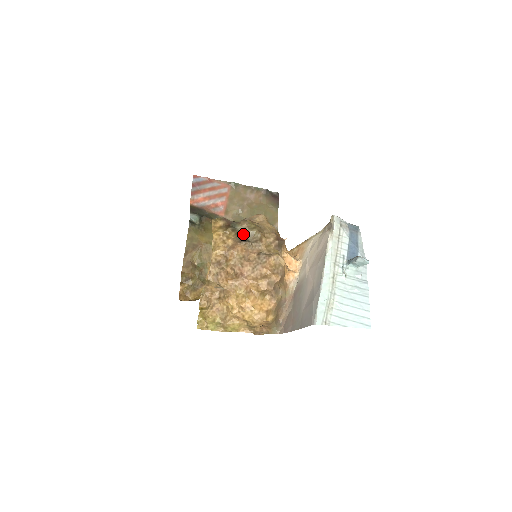
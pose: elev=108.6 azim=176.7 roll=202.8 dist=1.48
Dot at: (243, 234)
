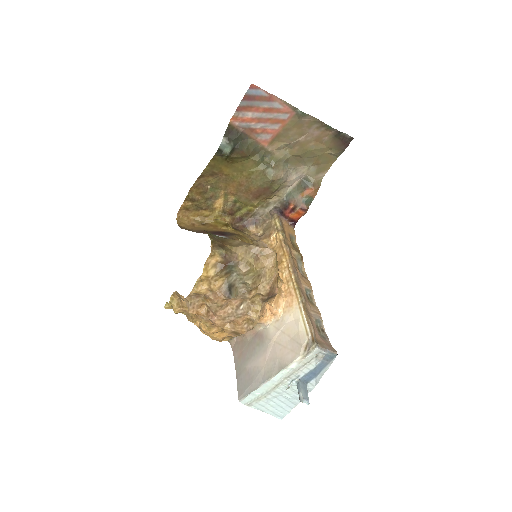
Dot at: (235, 280)
